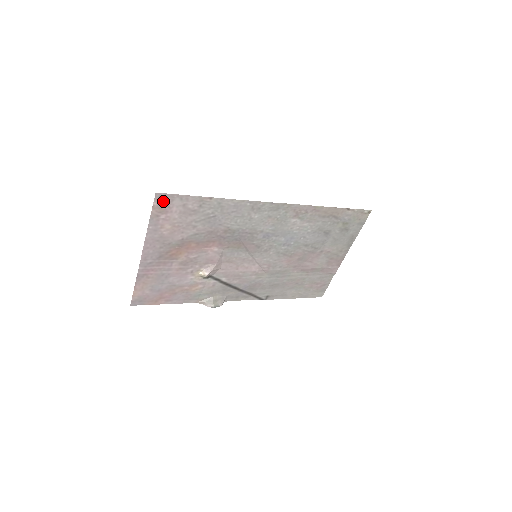
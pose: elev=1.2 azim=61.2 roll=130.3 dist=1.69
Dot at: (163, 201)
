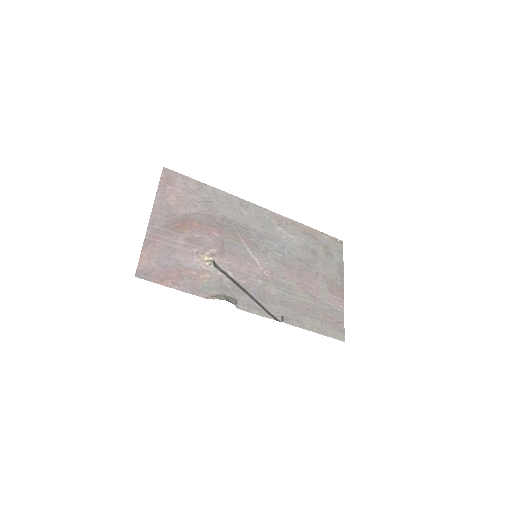
Dot at: (169, 175)
